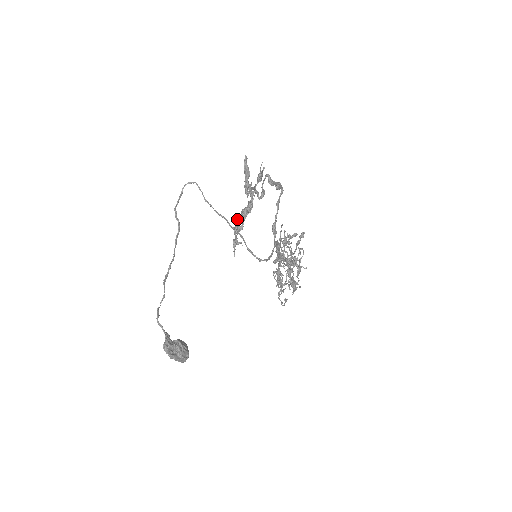
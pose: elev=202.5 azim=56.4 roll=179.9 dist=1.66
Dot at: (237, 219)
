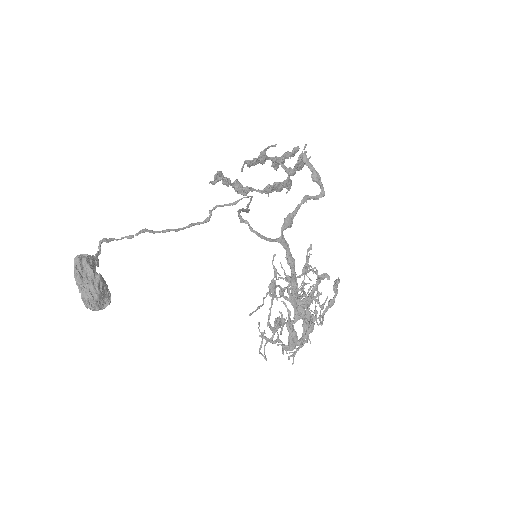
Dot at: (242, 167)
